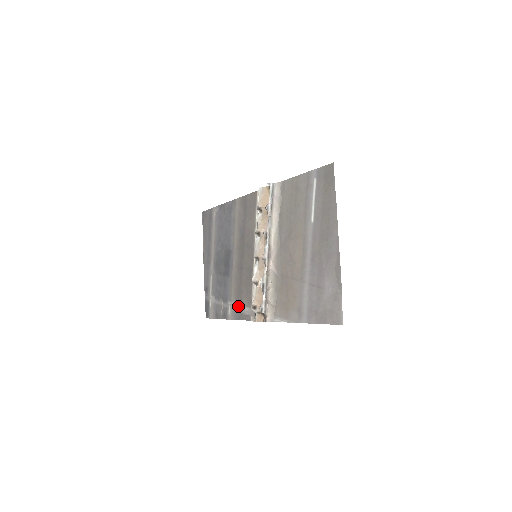
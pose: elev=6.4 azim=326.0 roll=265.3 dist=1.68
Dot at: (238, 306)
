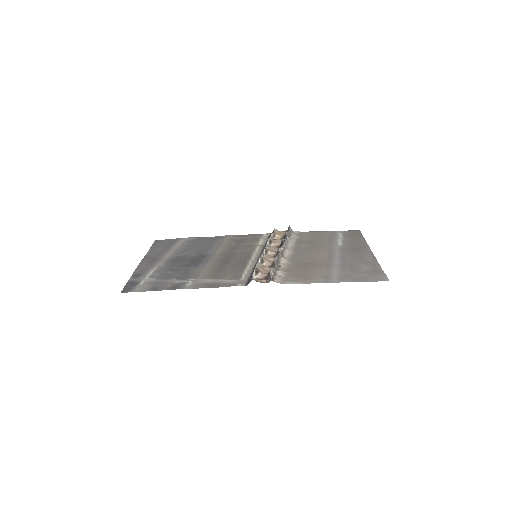
Dot at: (212, 280)
